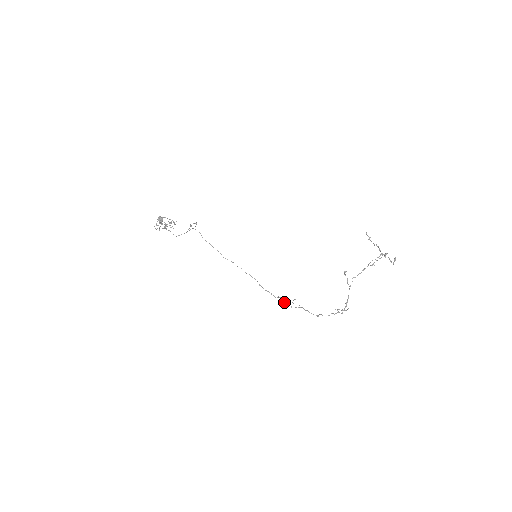
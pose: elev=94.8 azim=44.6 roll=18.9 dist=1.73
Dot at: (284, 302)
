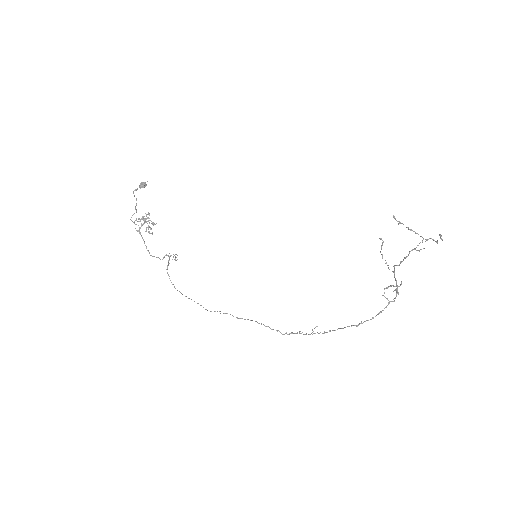
Dot at: (299, 332)
